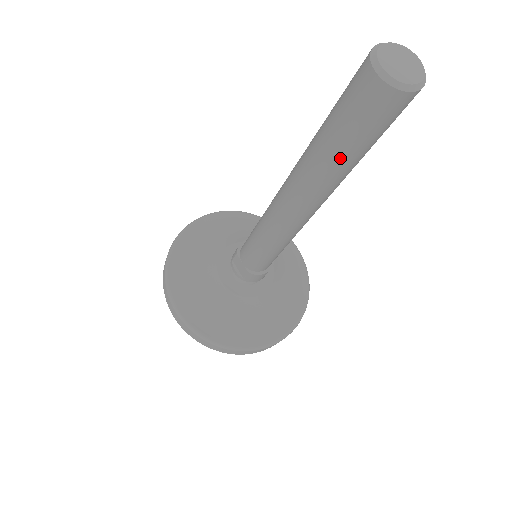
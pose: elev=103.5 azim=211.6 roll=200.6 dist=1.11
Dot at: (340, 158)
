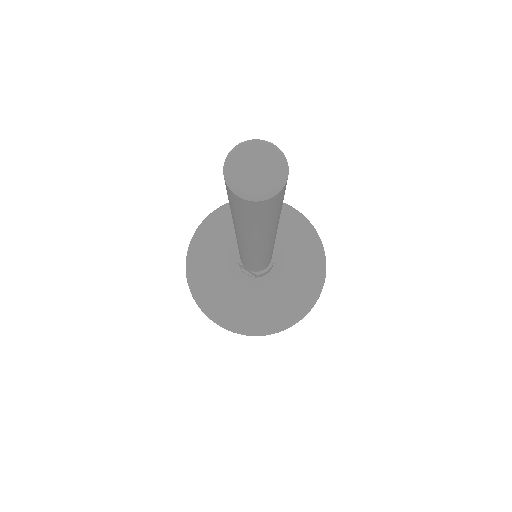
Dot at: (260, 229)
